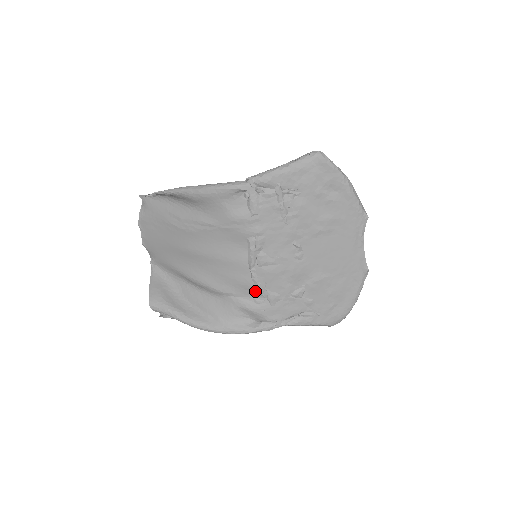
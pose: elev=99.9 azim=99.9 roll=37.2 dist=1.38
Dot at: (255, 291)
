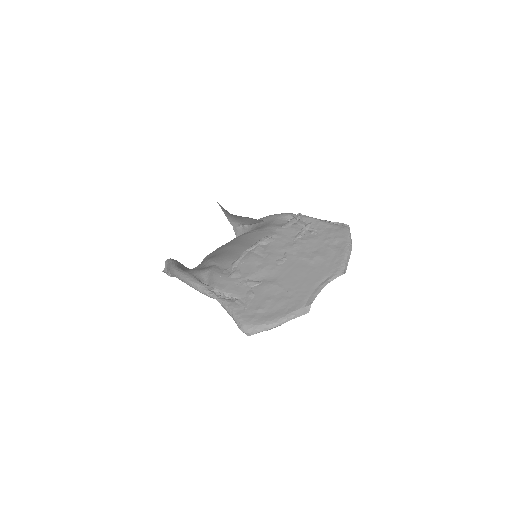
Dot at: (232, 264)
